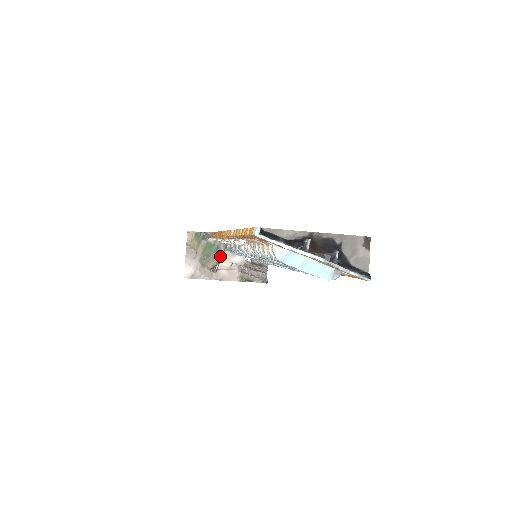
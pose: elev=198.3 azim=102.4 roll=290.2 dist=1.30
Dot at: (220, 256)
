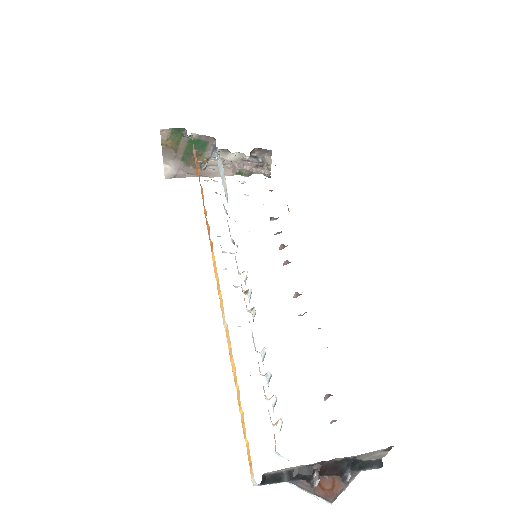
Dot at: (208, 152)
